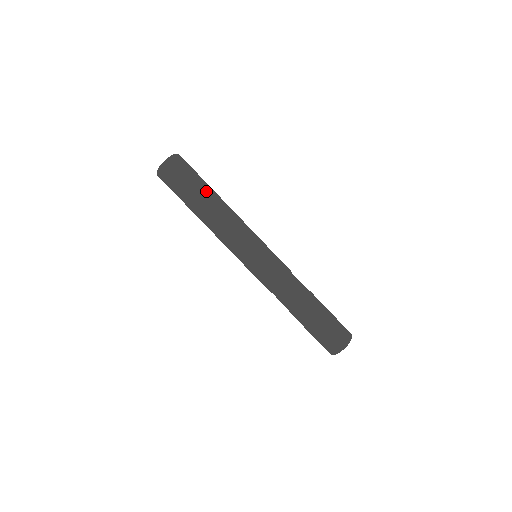
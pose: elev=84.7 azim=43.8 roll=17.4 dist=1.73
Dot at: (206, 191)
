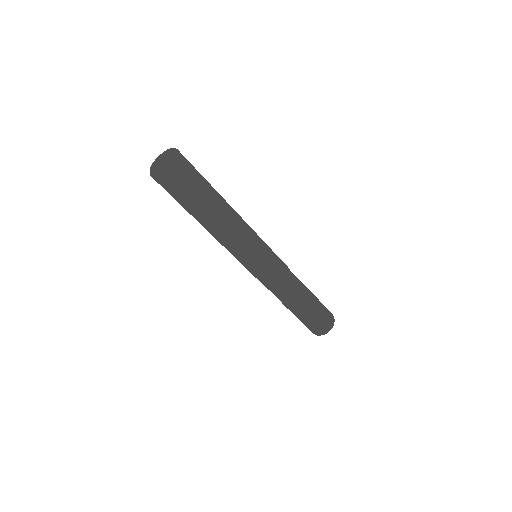
Dot at: (199, 211)
